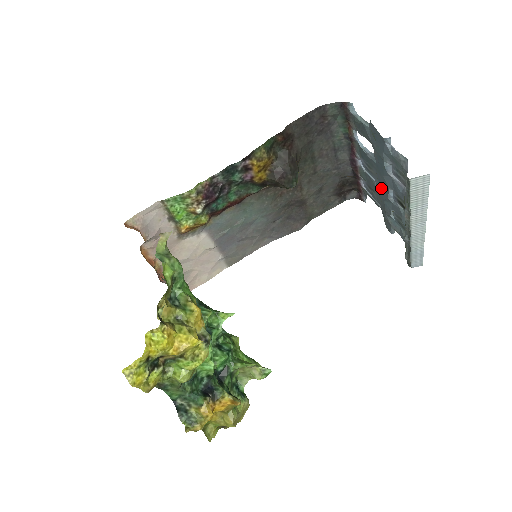
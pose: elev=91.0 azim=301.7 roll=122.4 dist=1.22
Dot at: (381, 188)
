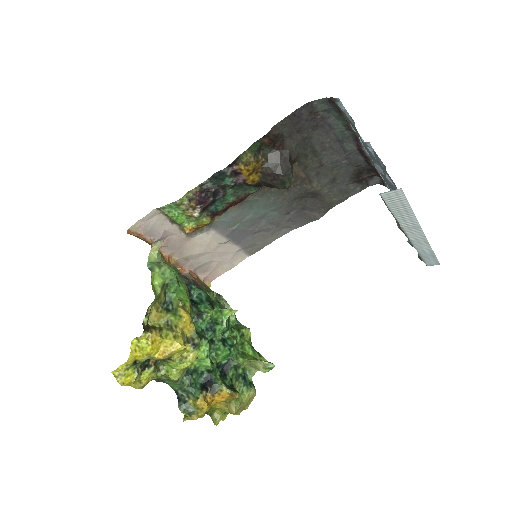
Dot at: occluded
